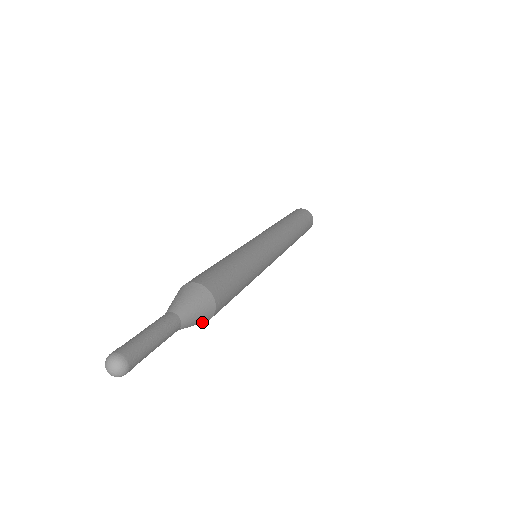
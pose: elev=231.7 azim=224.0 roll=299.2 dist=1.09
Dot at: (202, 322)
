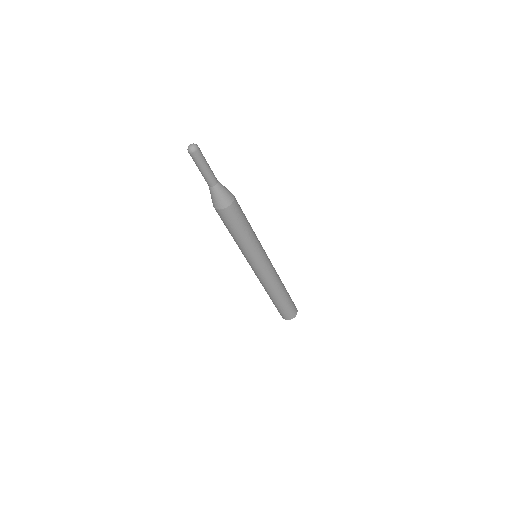
Dot at: (222, 203)
